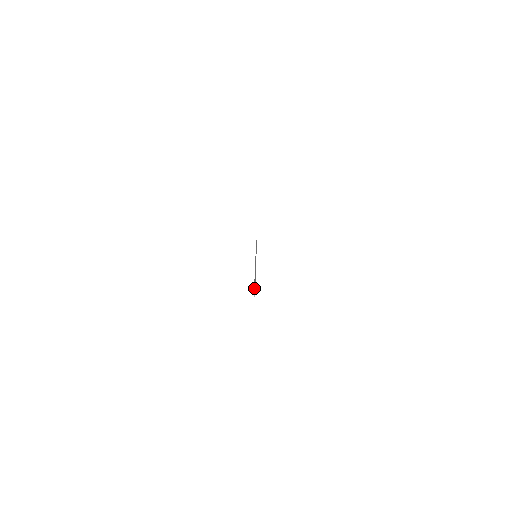
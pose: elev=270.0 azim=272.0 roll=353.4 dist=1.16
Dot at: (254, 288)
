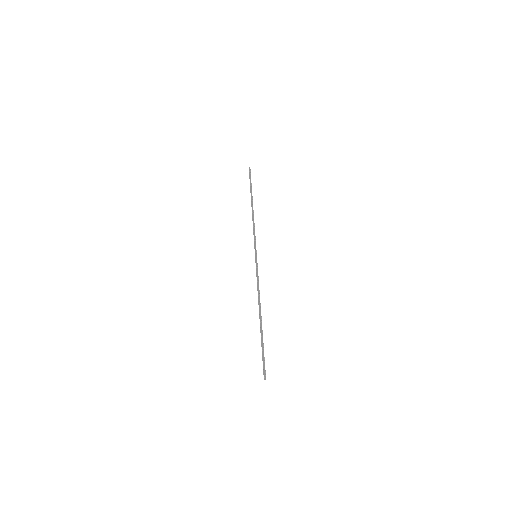
Dot at: (265, 372)
